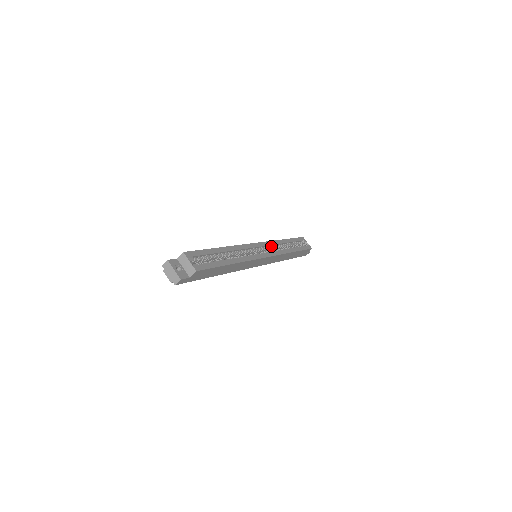
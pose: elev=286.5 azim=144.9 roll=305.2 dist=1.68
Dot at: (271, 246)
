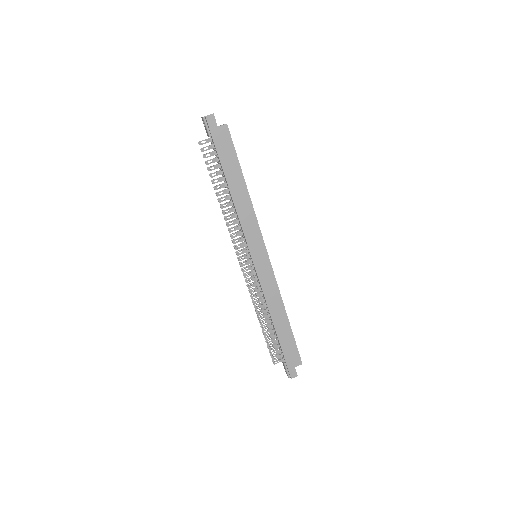
Dot at: occluded
